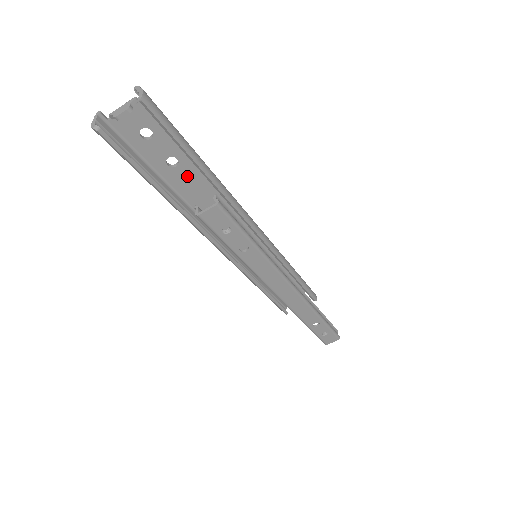
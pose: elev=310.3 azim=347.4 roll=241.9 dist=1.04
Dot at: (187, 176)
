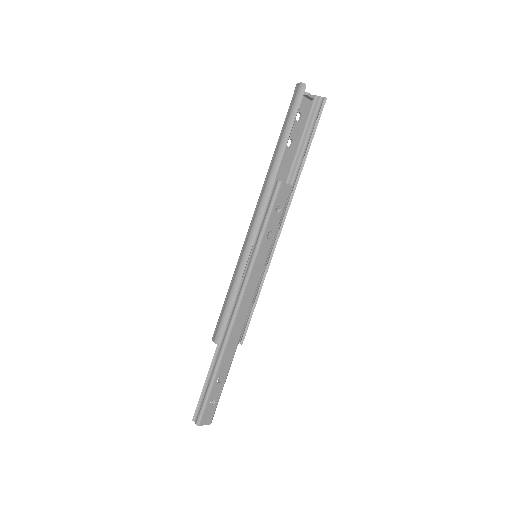
Dot at: (285, 159)
